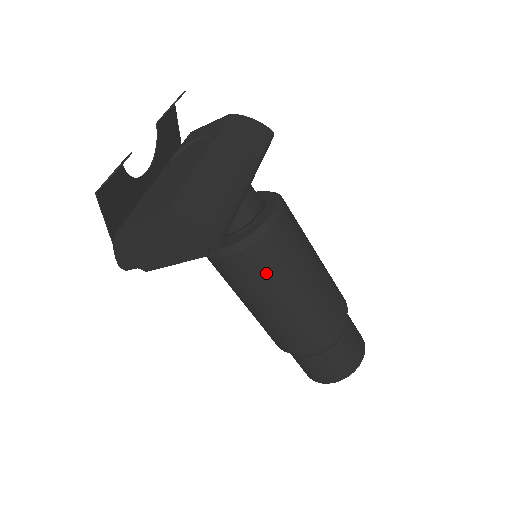
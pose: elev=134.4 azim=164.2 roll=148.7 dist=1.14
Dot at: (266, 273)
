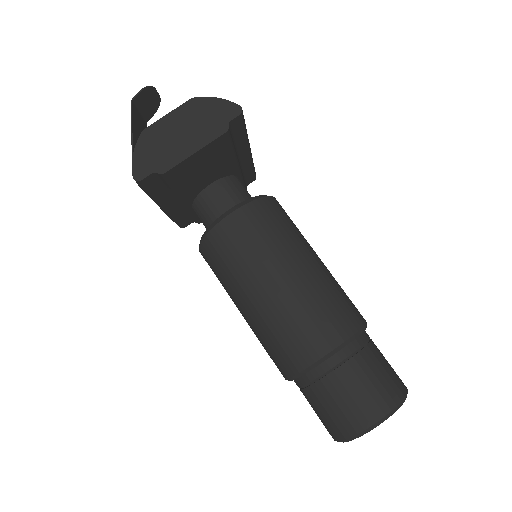
Dot at: (273, 230)
